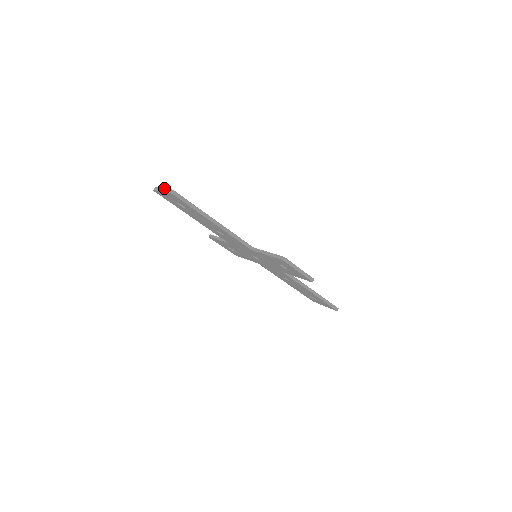
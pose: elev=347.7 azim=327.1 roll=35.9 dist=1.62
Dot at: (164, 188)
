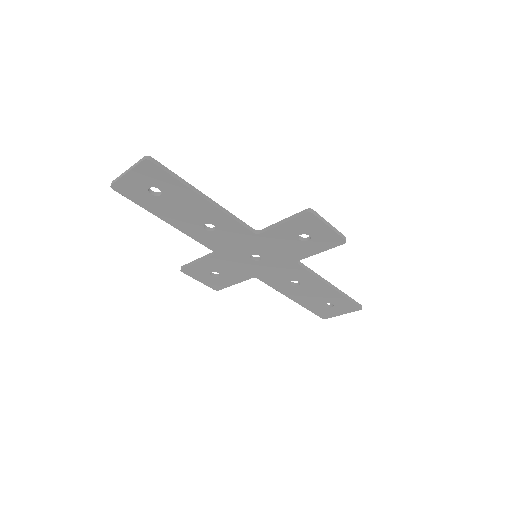
Dot at: (130, 167)
